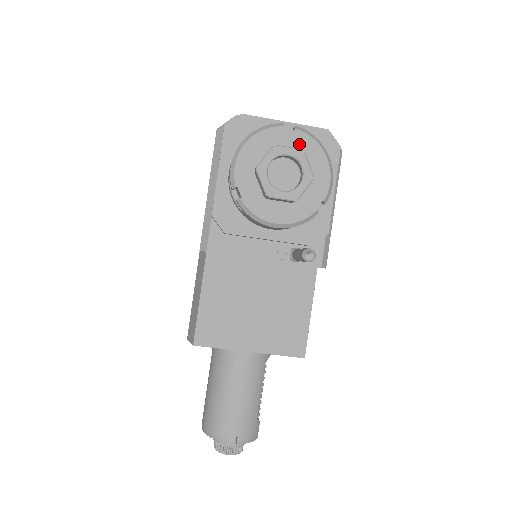
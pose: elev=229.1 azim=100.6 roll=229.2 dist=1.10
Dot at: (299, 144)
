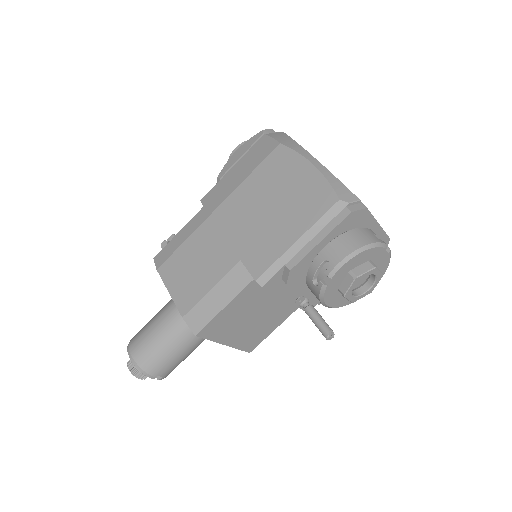
Dot at: (382, 263)
